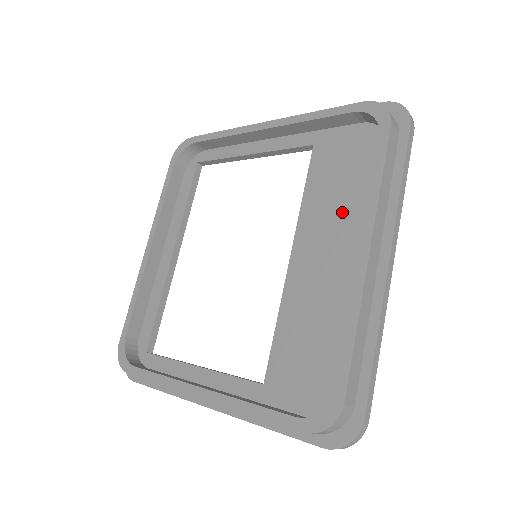
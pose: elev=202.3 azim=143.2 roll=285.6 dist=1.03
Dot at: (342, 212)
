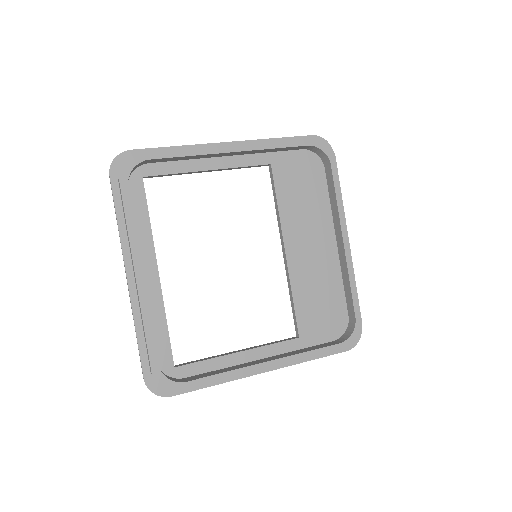
Dot at: (311, 214)
